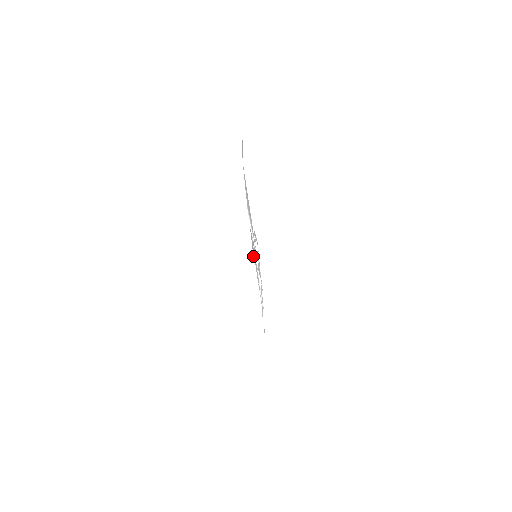
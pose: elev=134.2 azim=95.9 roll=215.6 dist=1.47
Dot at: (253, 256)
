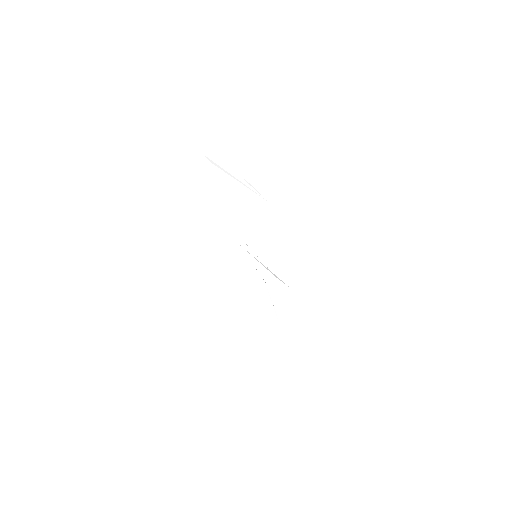
Dot at: occluded
